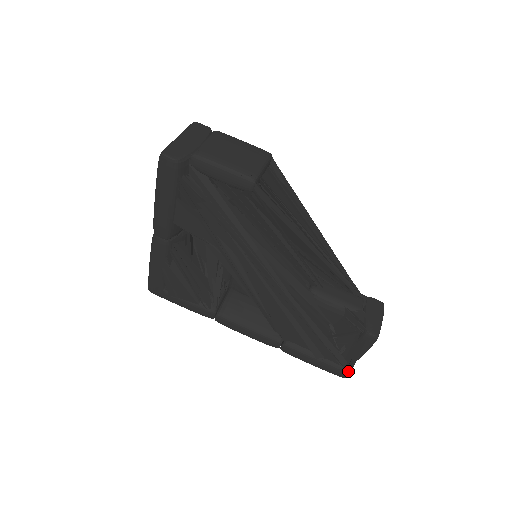
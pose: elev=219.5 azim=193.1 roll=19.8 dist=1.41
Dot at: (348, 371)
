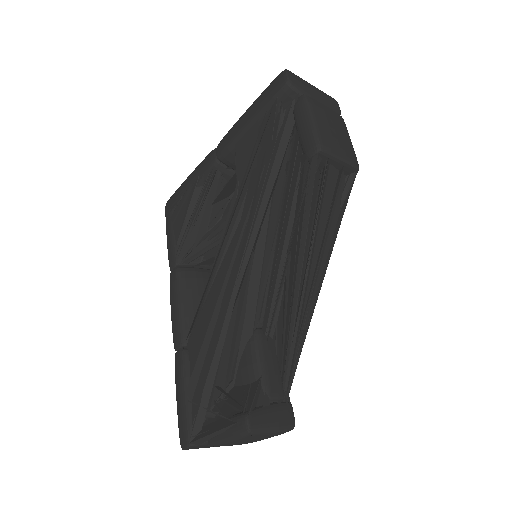
Dot at: (191, 441)
